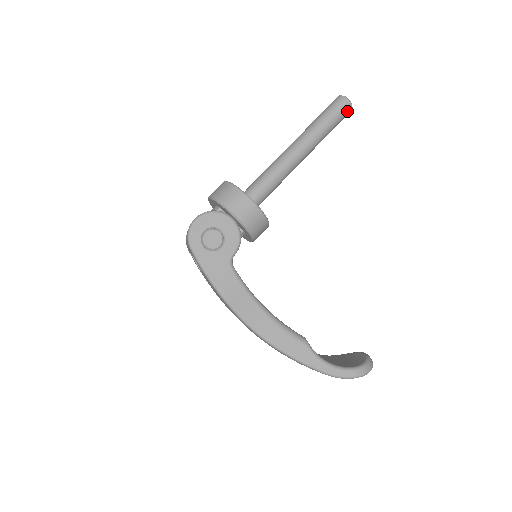
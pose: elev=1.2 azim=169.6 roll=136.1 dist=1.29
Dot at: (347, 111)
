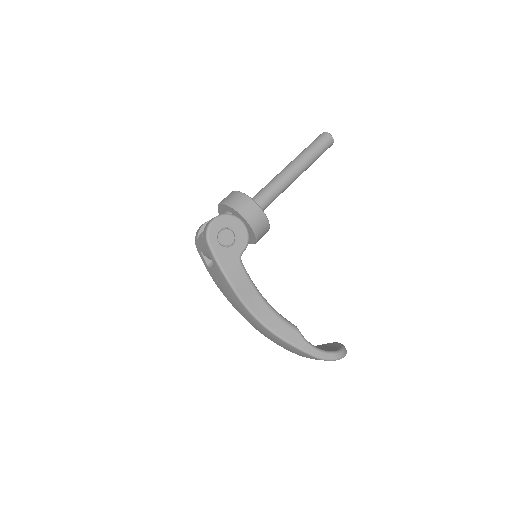
Dot at: (330, 145)
